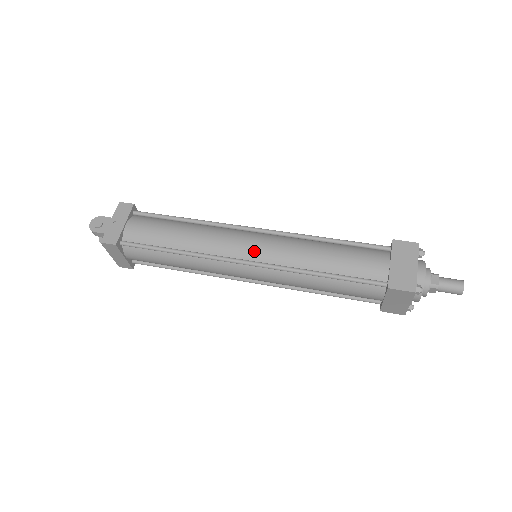
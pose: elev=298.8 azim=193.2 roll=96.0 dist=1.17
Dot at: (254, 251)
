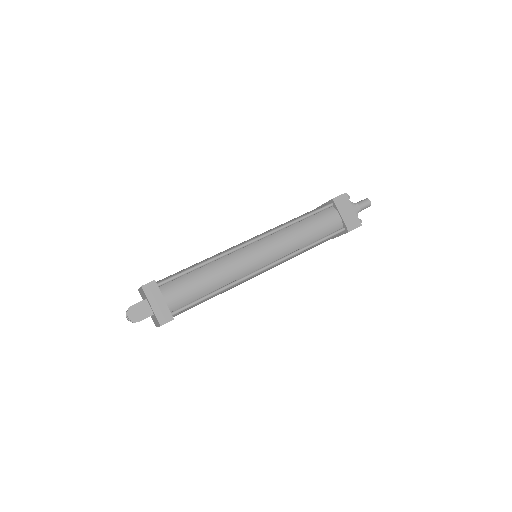
Dot at: (266, 258)
